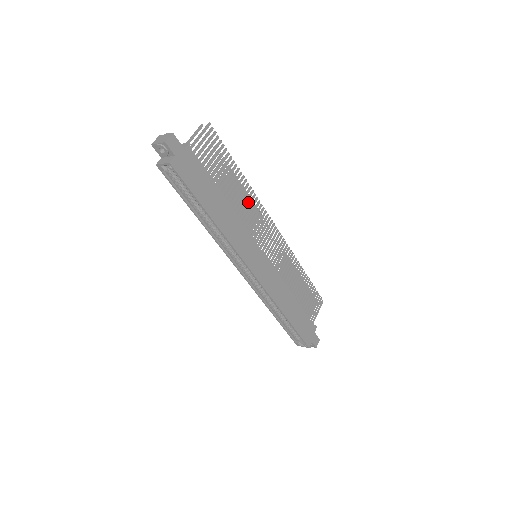
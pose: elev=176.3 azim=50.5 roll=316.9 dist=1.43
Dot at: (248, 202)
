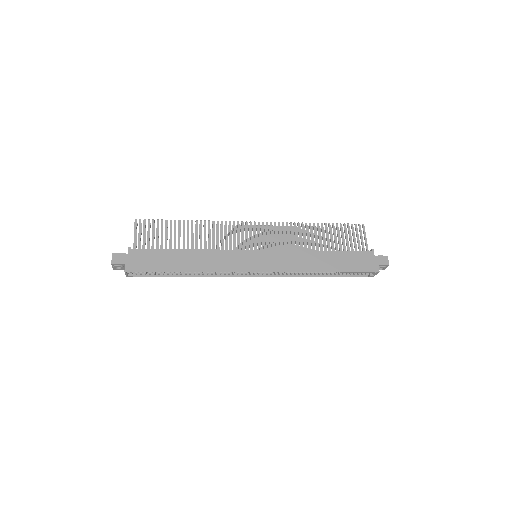
Dot at: occluded
